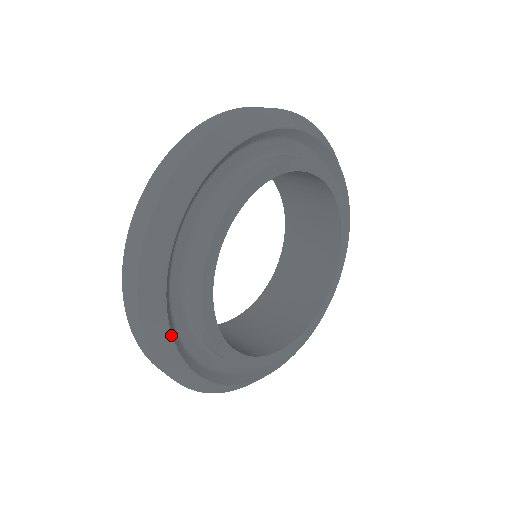
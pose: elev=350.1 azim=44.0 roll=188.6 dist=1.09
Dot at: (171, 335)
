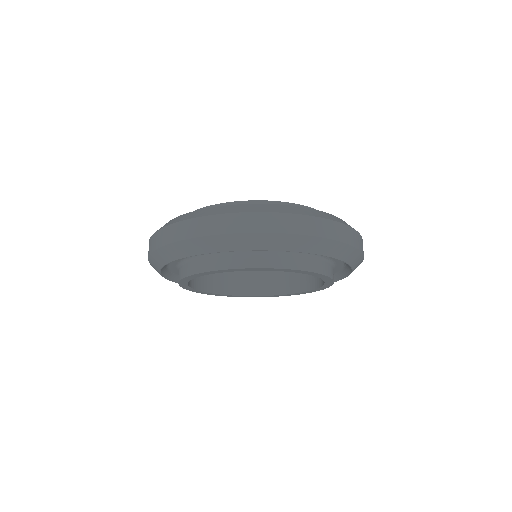
Dot at: occluded
